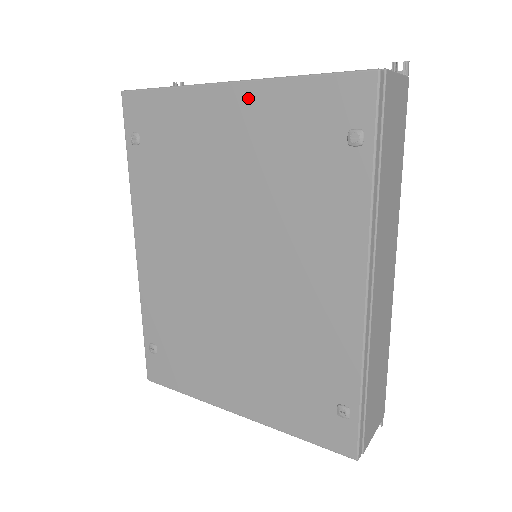
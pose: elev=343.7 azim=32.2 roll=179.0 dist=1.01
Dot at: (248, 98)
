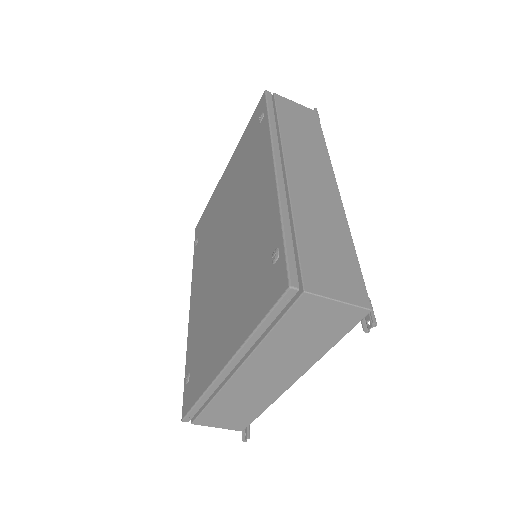
Dot at: (231, 162)
